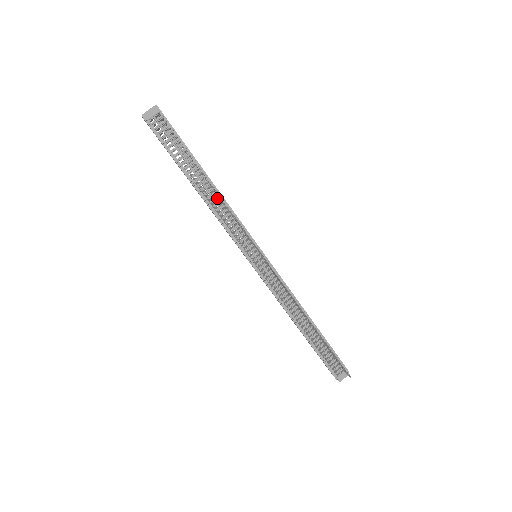
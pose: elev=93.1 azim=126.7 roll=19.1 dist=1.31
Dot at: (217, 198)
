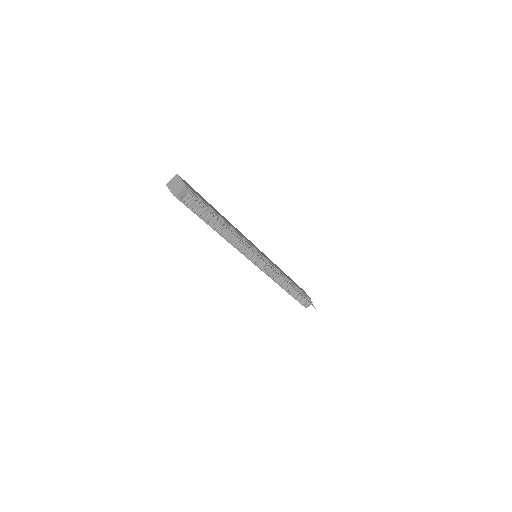
Dot at: occluded
